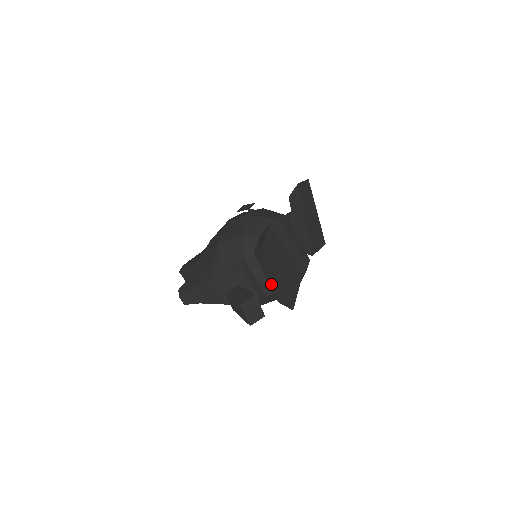
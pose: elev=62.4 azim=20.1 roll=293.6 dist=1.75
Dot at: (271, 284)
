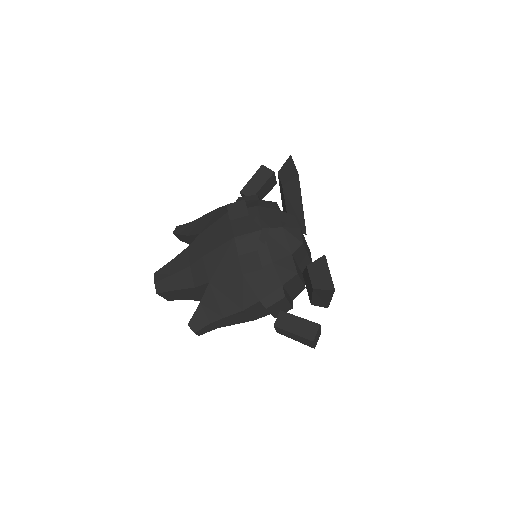
Dot at: (315, 300)
